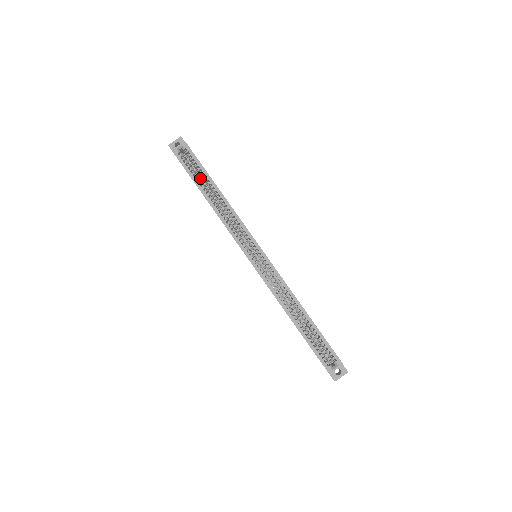
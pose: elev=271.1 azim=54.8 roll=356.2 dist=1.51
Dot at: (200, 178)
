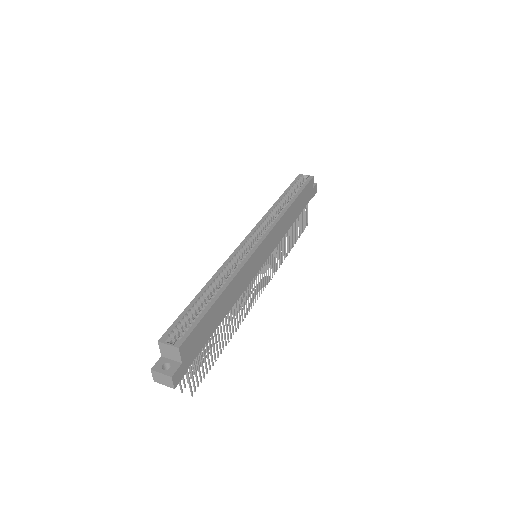
Dot at: occluded
